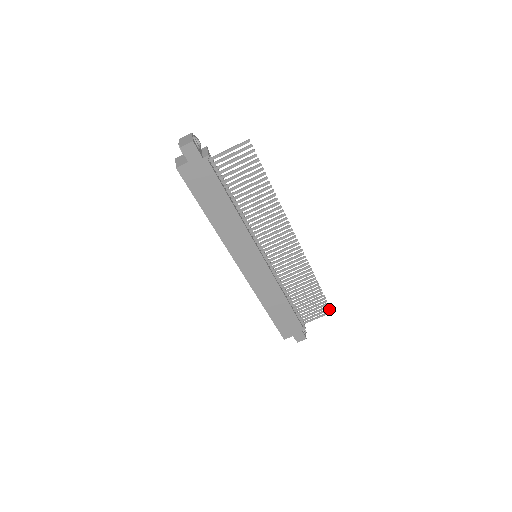
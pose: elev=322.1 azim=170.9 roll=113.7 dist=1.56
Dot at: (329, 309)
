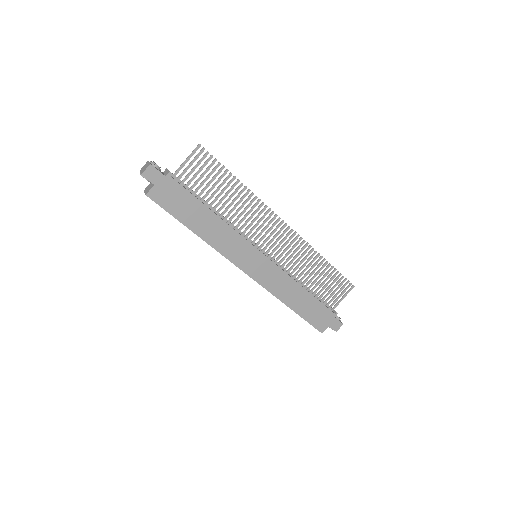
Dot at: (350, 284)
